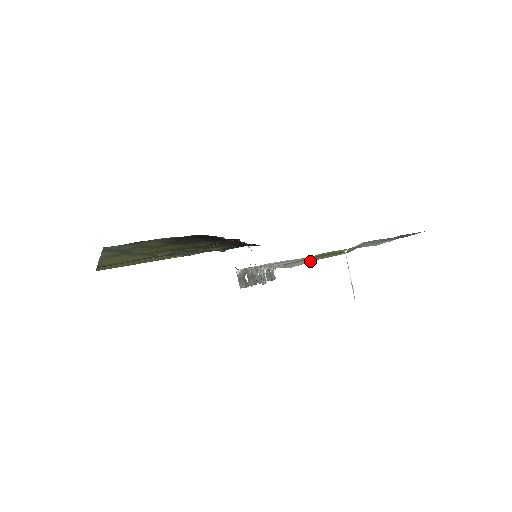
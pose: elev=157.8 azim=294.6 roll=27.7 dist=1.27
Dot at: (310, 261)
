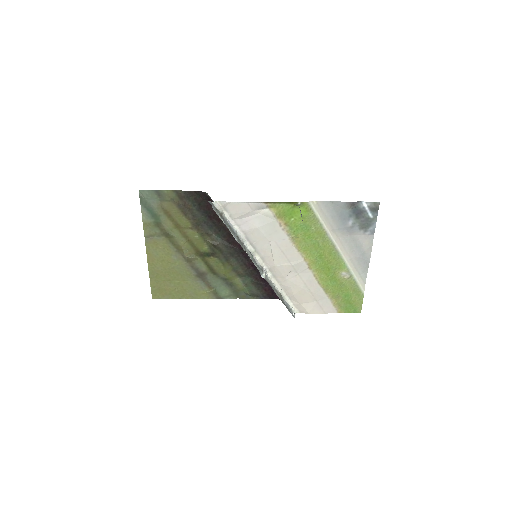
Dot at: (324, 301)
